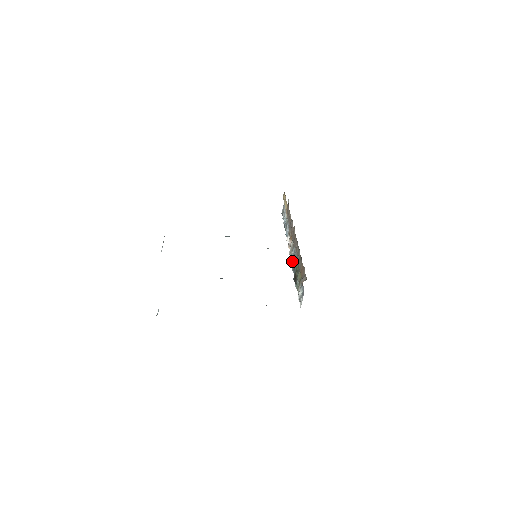
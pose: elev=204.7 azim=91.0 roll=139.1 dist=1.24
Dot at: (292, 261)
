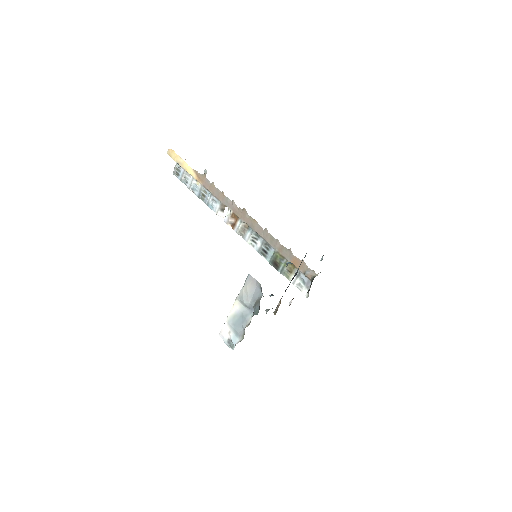
Dot at: (252, 243)
